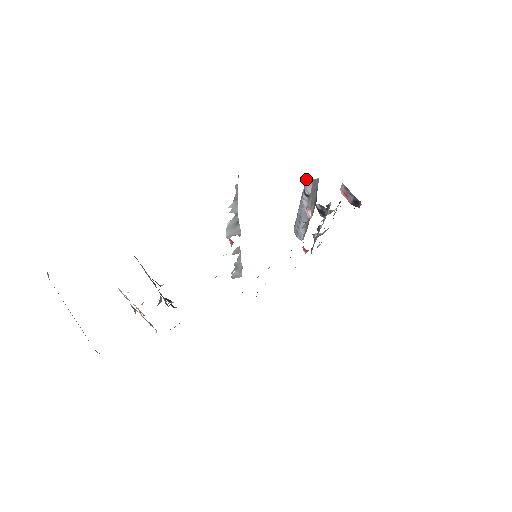
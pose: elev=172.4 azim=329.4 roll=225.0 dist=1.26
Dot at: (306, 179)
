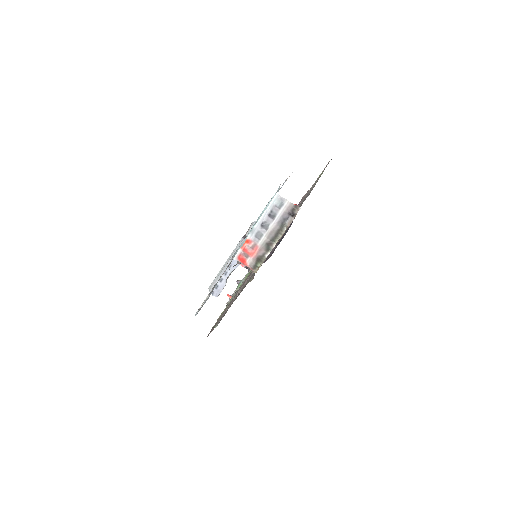
Dot at: occluded
